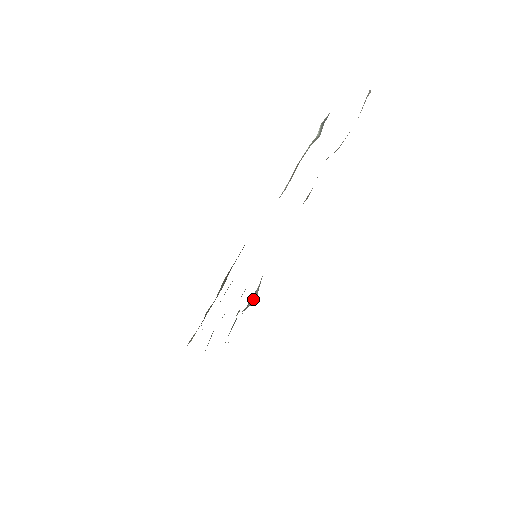
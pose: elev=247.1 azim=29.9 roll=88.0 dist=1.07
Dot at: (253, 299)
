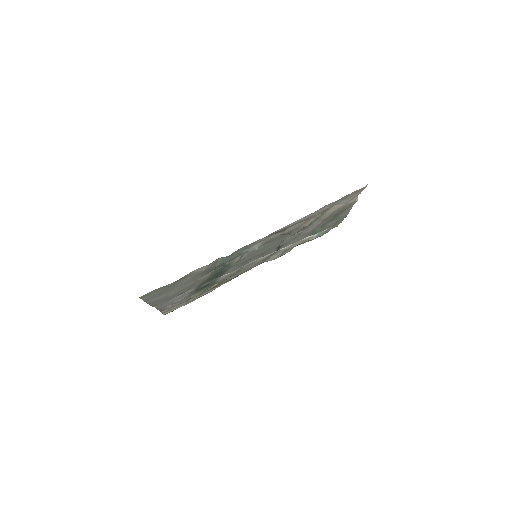
Dot at: (256, 246)
